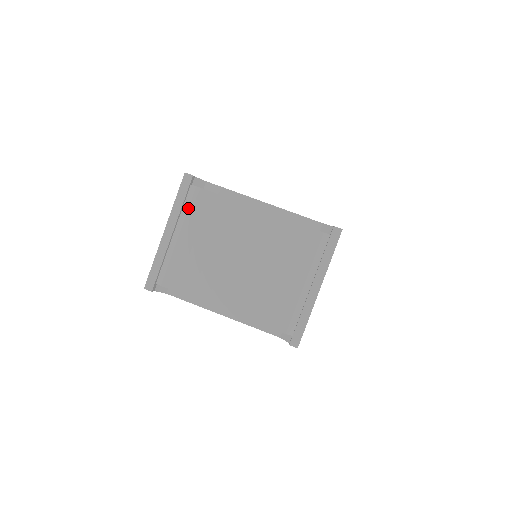
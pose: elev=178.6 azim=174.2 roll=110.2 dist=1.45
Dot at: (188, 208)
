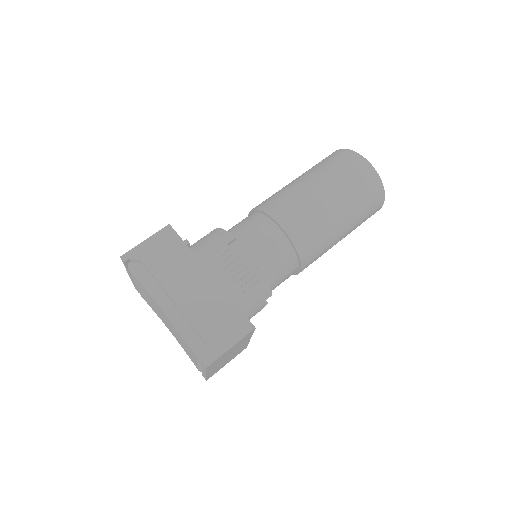
Dot at: (131, 276)
